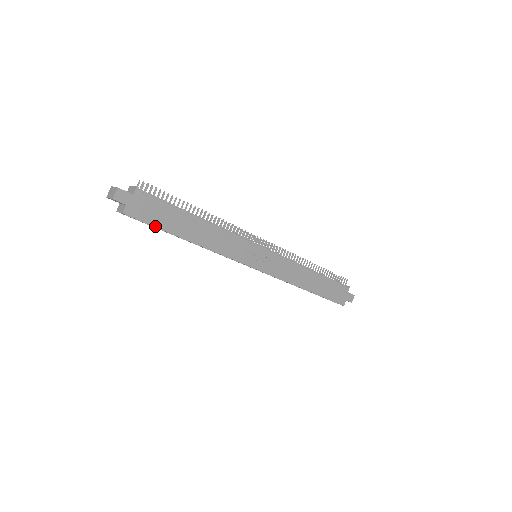
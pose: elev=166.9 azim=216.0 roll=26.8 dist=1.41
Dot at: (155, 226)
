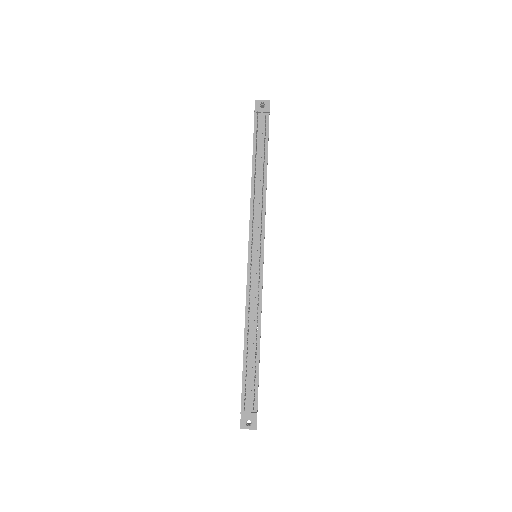
Dot at: occluded
